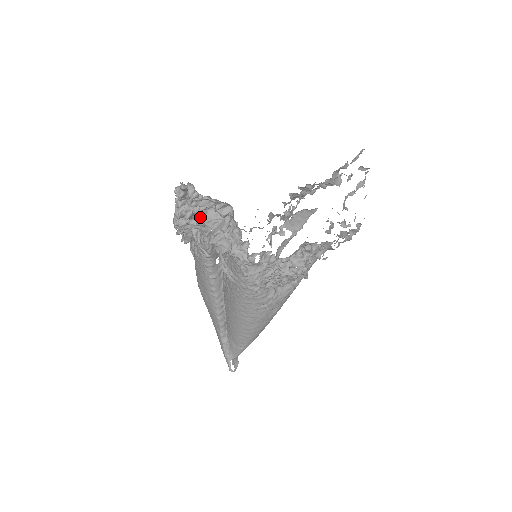
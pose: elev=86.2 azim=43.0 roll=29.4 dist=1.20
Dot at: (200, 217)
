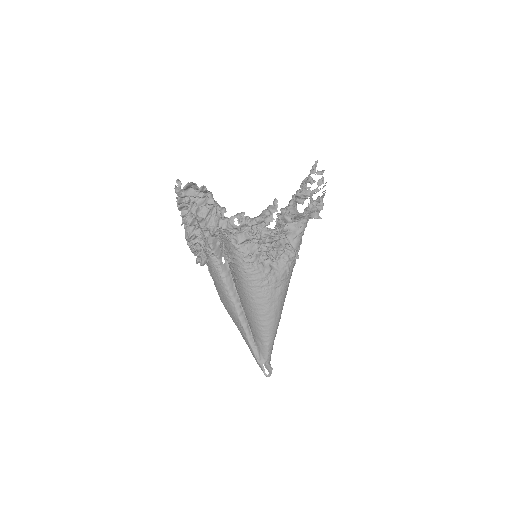
Dot at: (196, 215)
